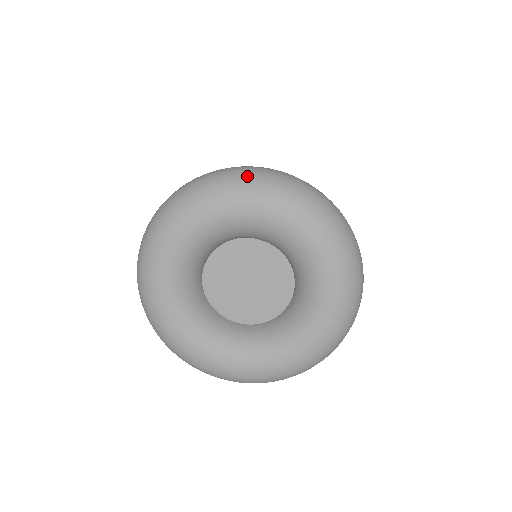
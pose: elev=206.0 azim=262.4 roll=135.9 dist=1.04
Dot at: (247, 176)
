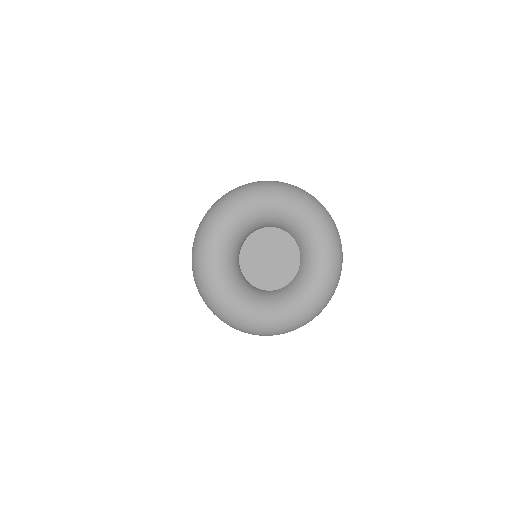
Dot at: (277, 184)
